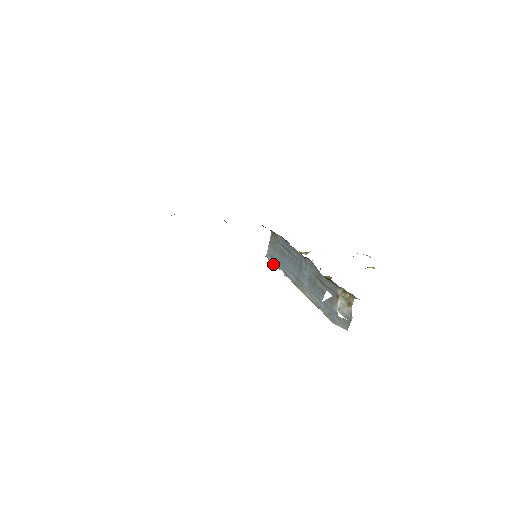
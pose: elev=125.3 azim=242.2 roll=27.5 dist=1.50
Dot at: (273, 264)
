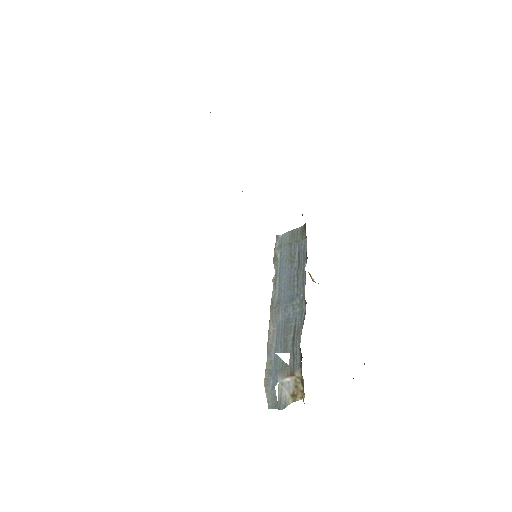
Dot at: (275, 254)
